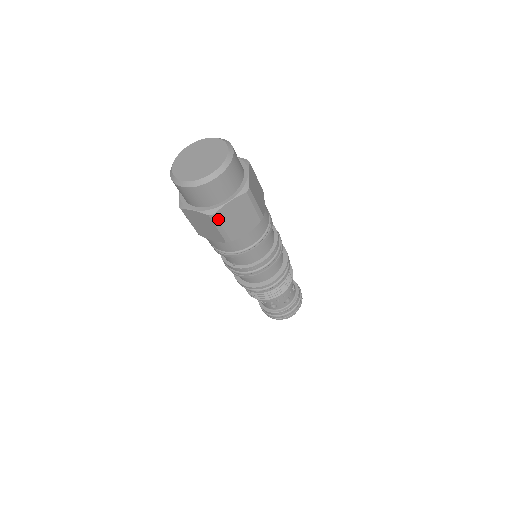
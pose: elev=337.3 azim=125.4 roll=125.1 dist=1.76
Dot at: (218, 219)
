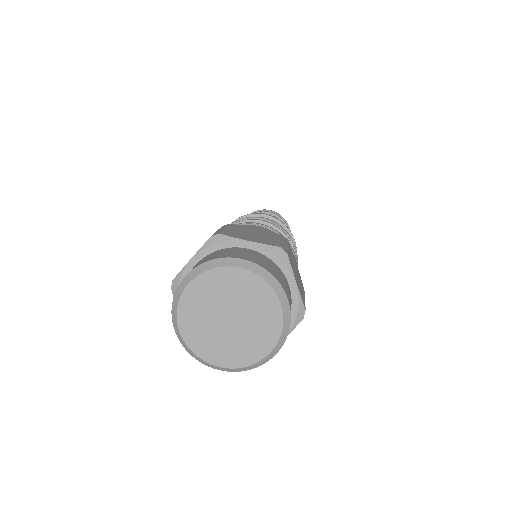
Dot at: occluded
